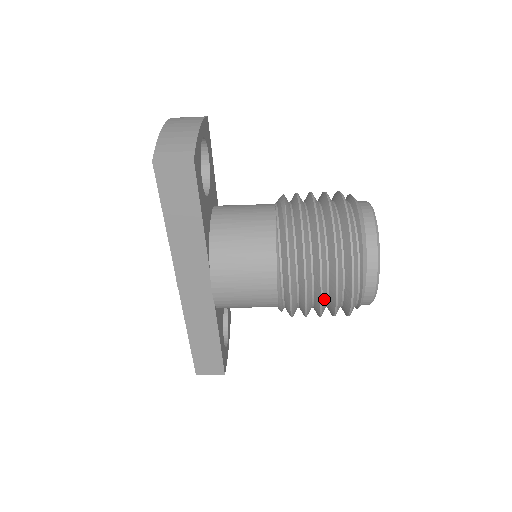
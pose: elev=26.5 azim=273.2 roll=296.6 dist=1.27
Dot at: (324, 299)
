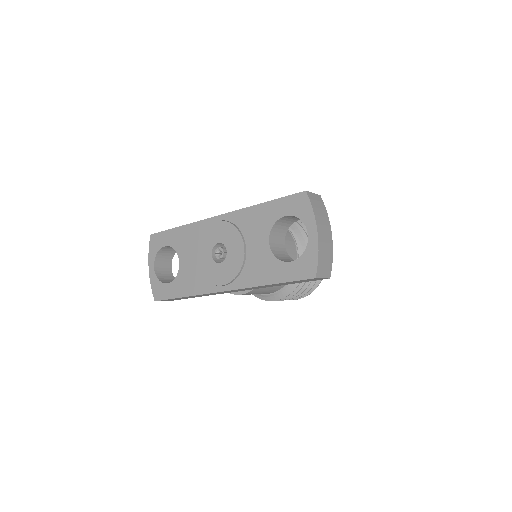
Dot at: occluded
